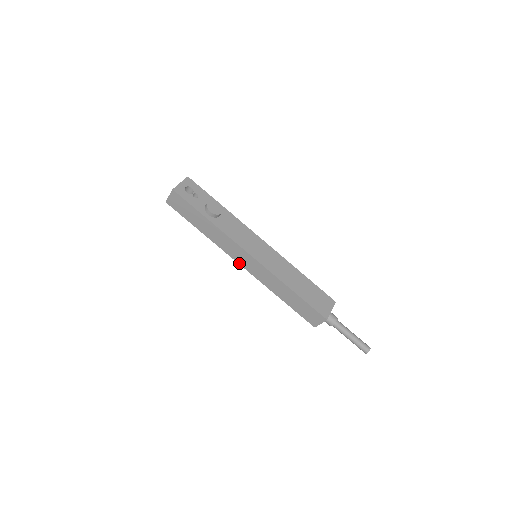
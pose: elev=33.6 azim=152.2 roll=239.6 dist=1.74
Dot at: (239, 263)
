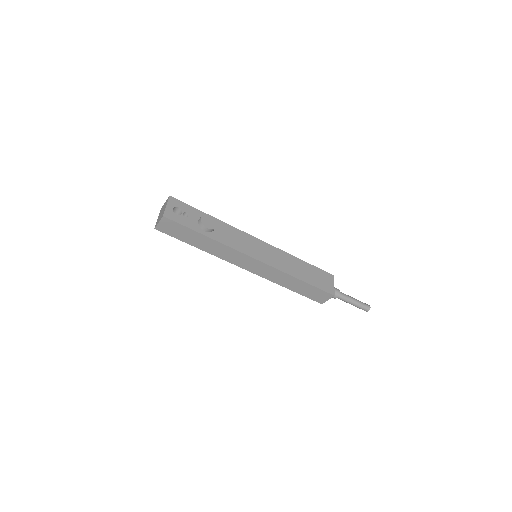
Dot at: (242, 268)
